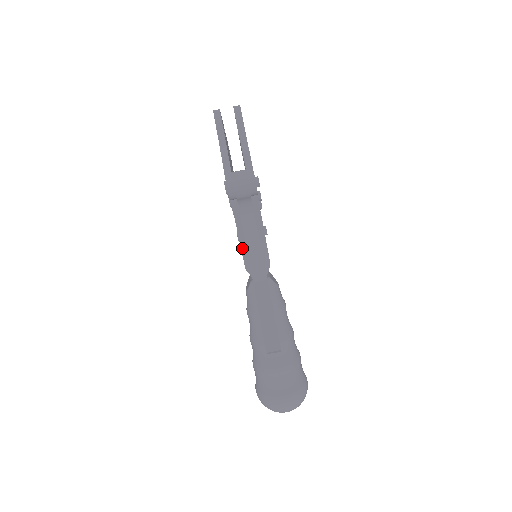
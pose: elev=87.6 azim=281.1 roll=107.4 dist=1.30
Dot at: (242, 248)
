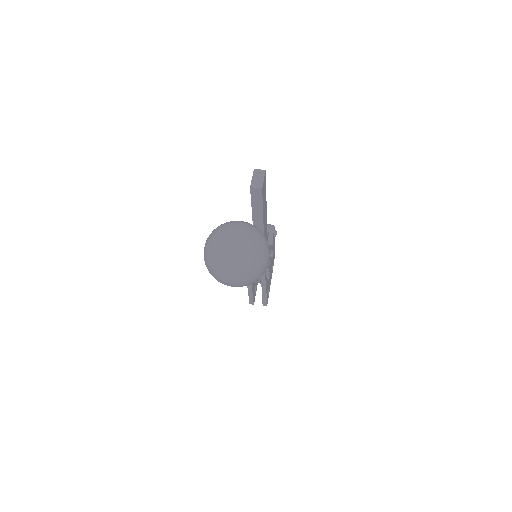
Dot at: occluded
